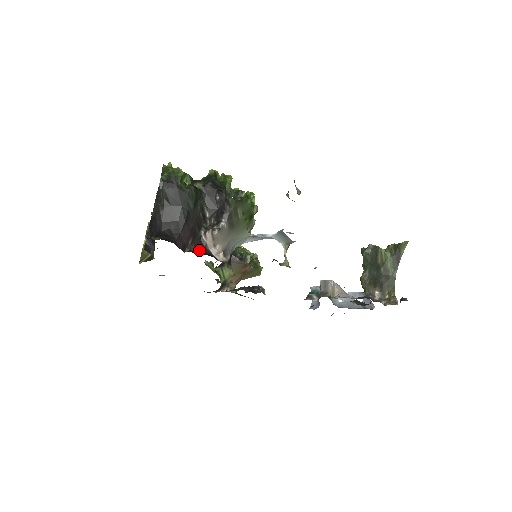
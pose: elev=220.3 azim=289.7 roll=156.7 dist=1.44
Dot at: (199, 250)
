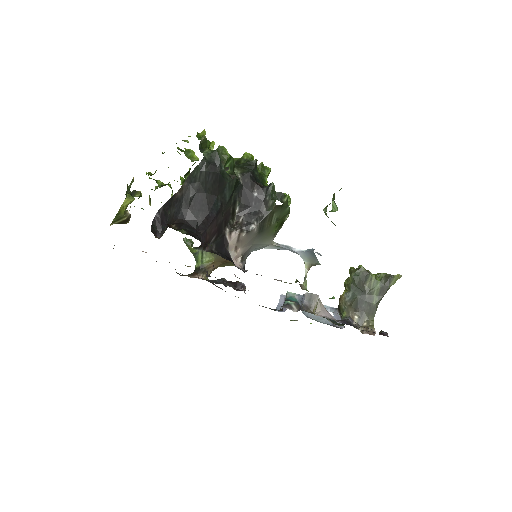
Dot at: (220, 251)
